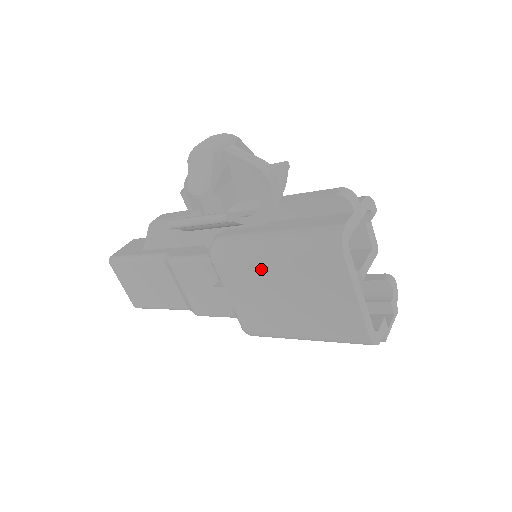
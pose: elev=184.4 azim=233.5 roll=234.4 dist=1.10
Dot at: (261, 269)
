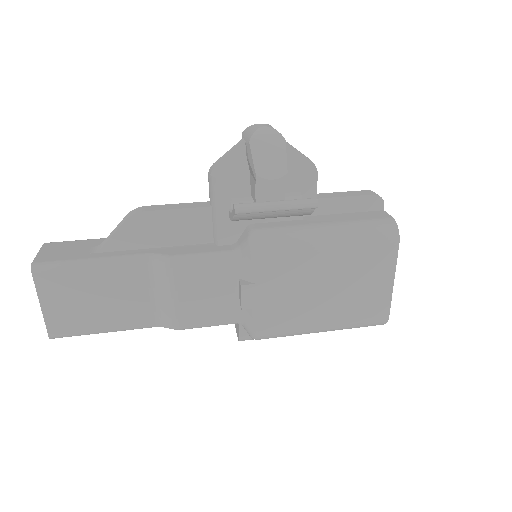
Dot at: (313, 260)
